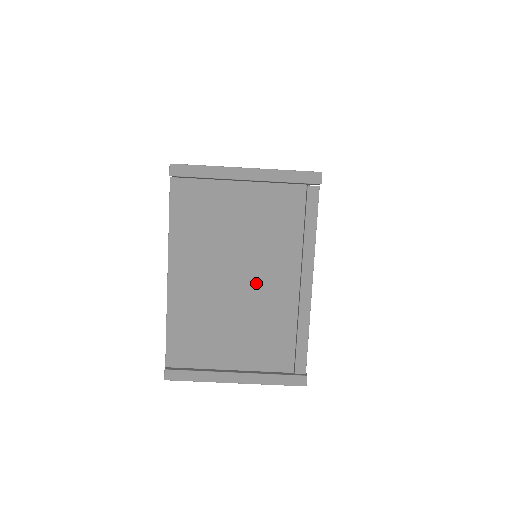
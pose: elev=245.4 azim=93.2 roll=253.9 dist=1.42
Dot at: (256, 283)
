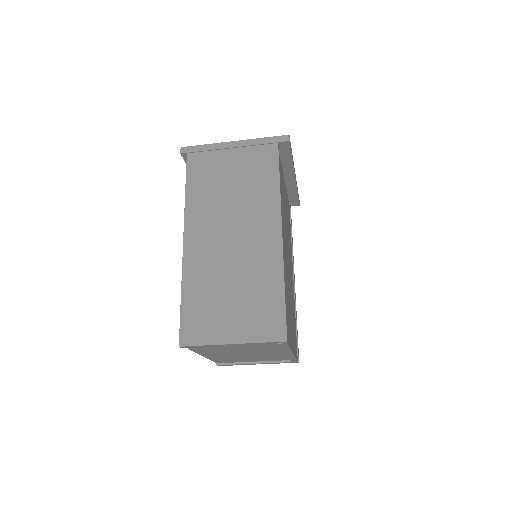
Dot at: (257, 353)
